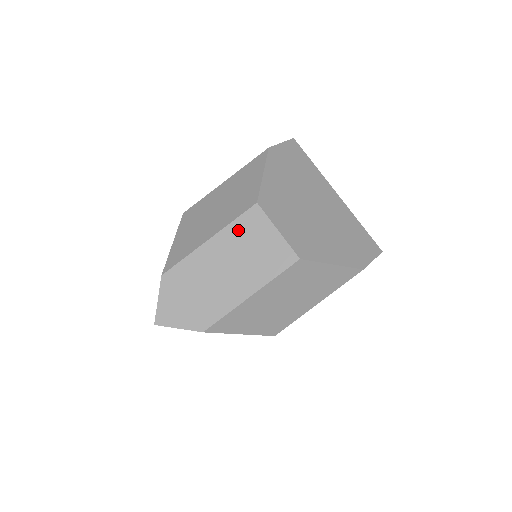
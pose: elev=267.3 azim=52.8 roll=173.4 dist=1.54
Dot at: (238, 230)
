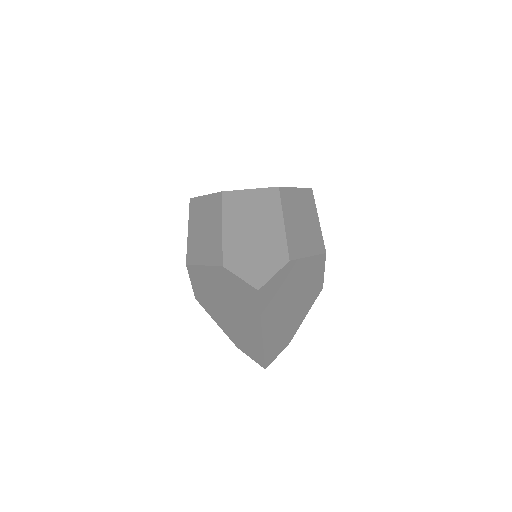
Dot at: (231, 208)
